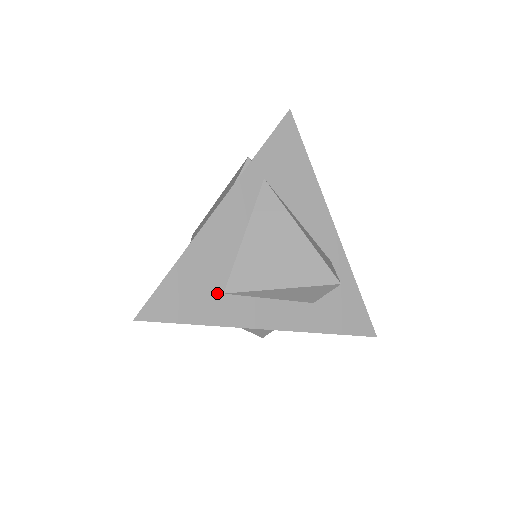
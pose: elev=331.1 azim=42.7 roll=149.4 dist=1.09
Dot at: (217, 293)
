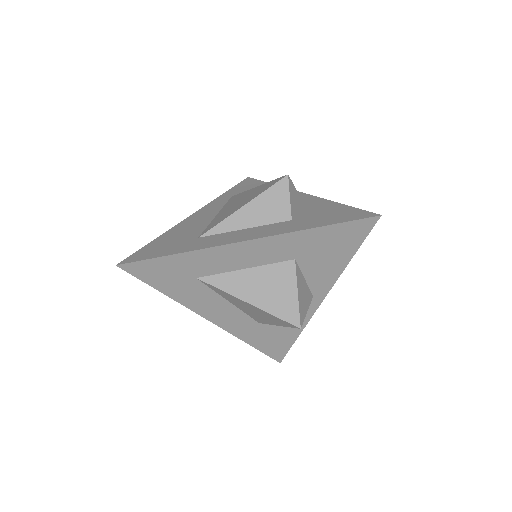
Dot at: (192, 239)
